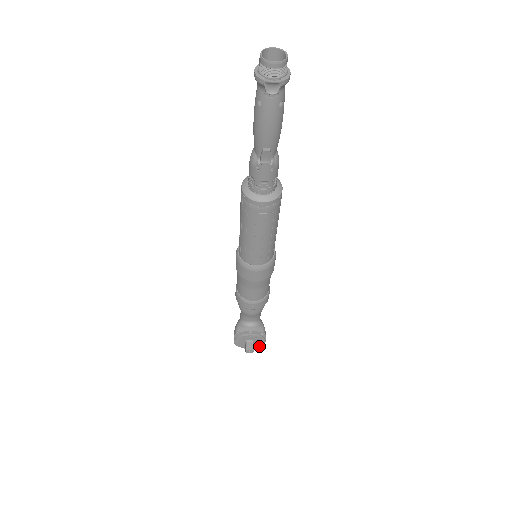
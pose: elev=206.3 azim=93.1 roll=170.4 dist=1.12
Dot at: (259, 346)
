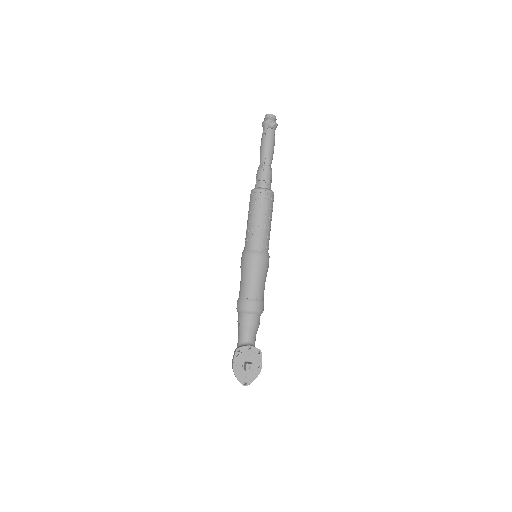
Dot at: (256, 376)
